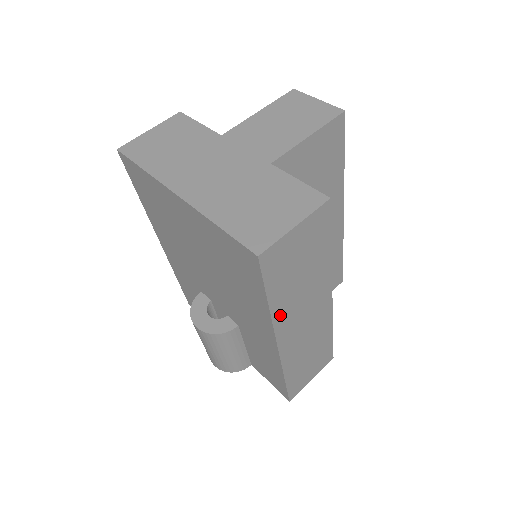
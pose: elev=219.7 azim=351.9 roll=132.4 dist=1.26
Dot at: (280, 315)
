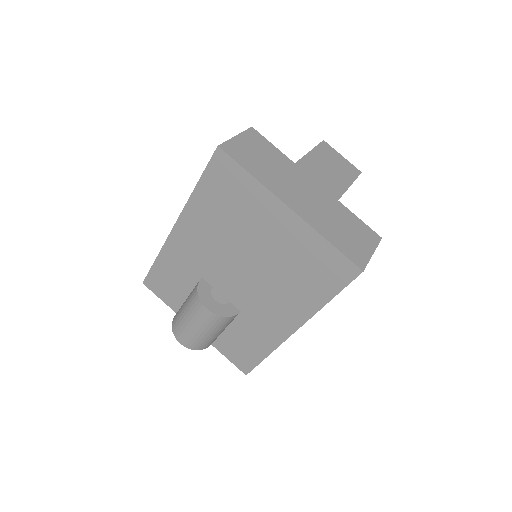
Dot at: occluded
